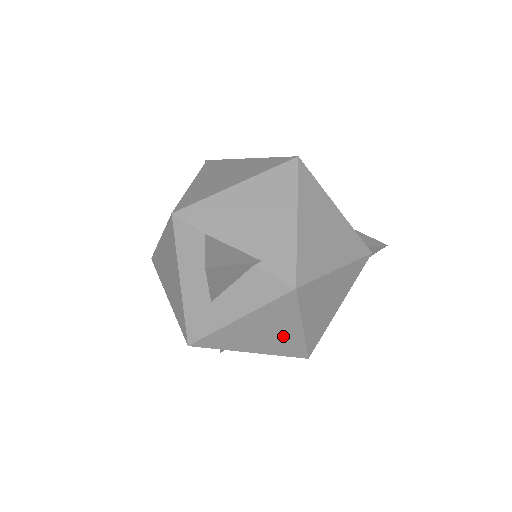
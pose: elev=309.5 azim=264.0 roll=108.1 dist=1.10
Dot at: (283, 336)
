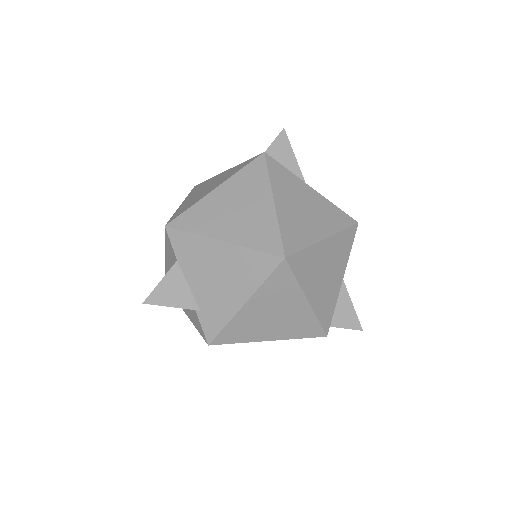
Dot at: occluded
